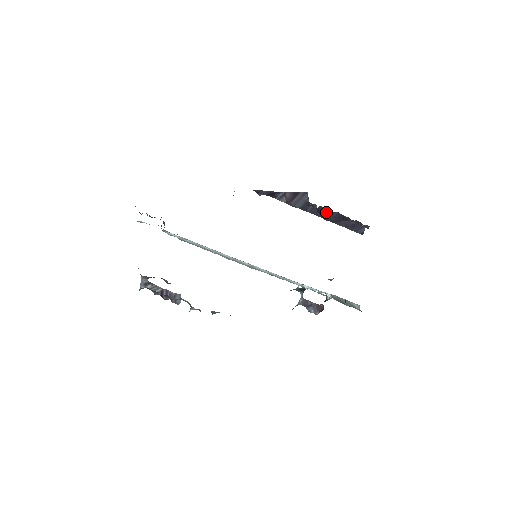
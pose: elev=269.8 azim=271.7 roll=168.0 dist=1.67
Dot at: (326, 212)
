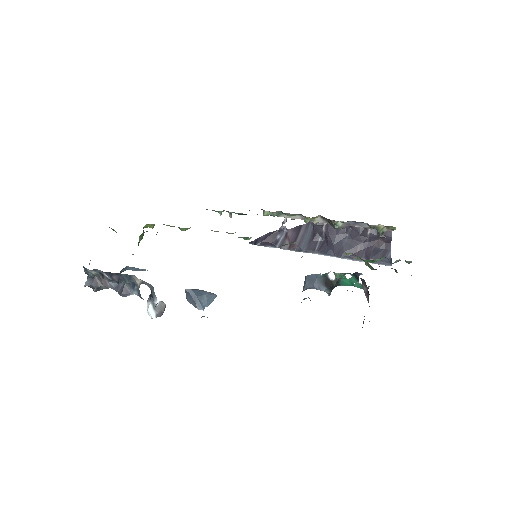
Dot at: (336, 233)
